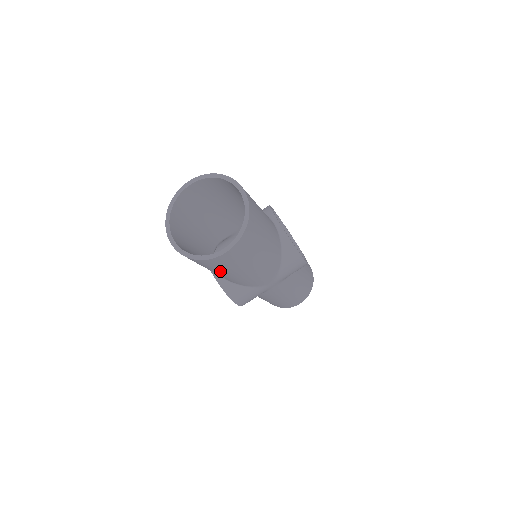
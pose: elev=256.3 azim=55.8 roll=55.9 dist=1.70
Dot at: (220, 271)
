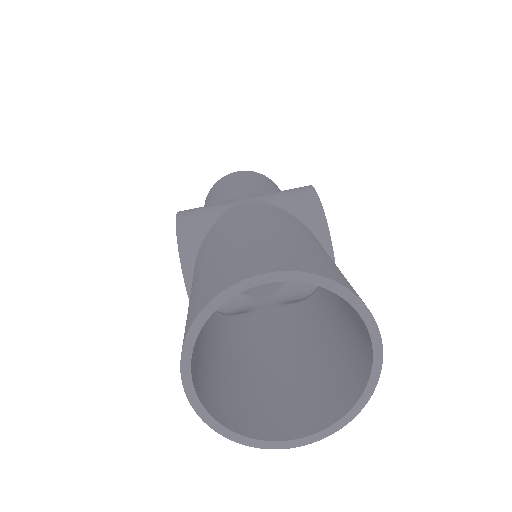
Dot at: occluded
